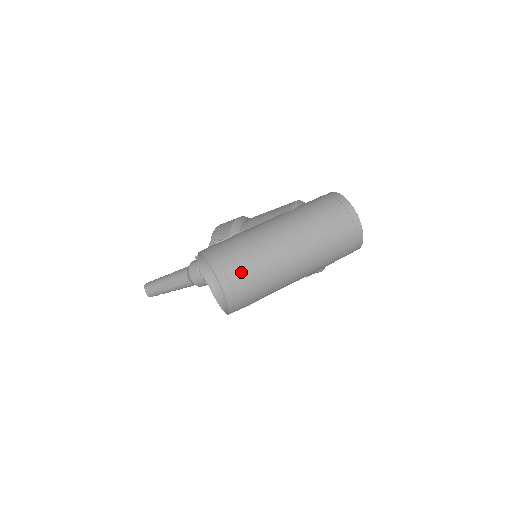
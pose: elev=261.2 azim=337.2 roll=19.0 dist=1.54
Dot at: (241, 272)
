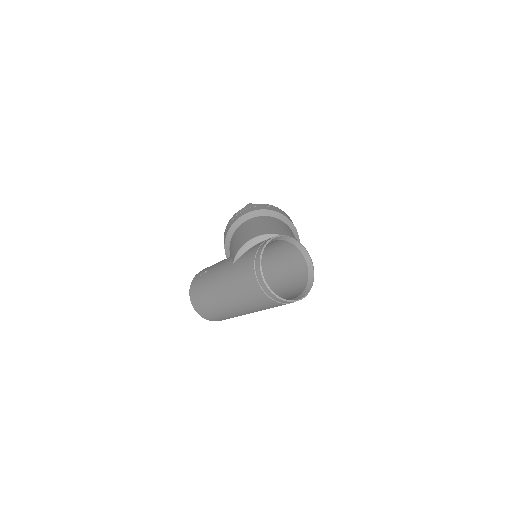
Dot at: (207, 312)
